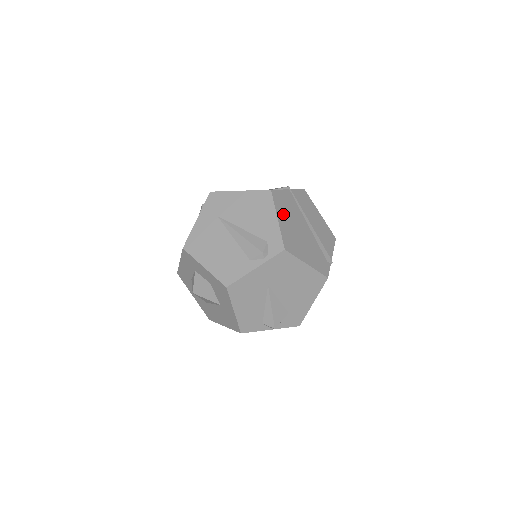
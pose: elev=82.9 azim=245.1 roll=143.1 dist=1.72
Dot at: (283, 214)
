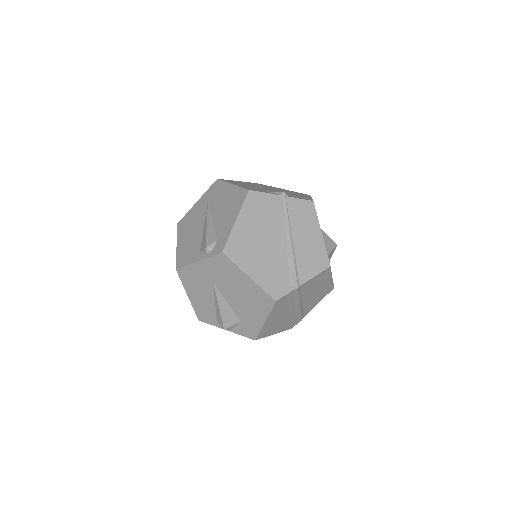
Dot at: (250, 218)
